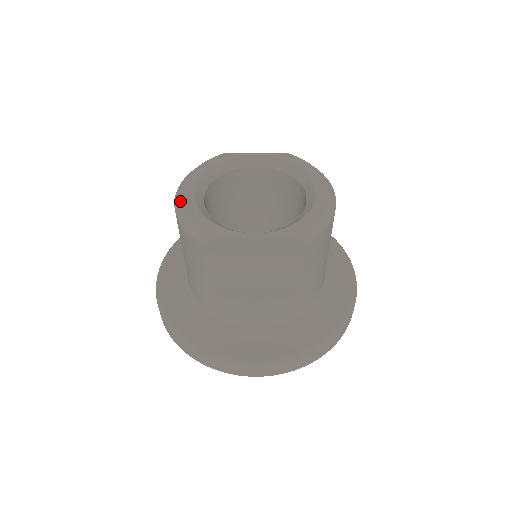
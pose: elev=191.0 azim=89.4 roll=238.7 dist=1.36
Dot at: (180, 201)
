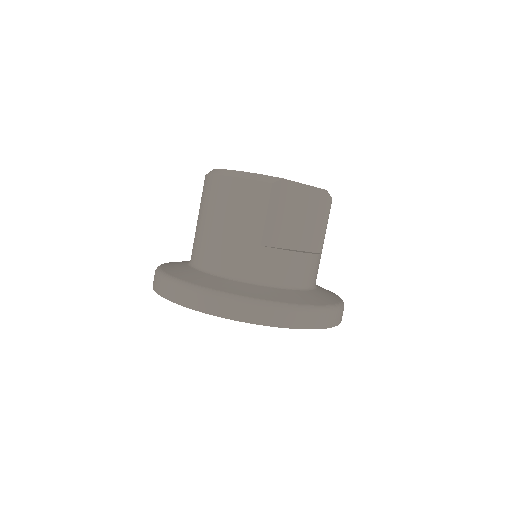
Dot at: (229, 170)
